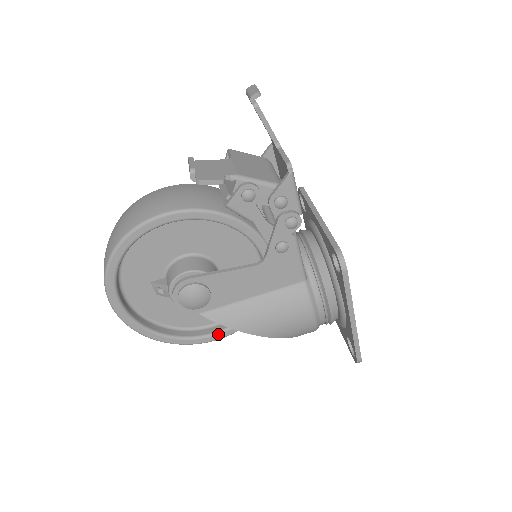
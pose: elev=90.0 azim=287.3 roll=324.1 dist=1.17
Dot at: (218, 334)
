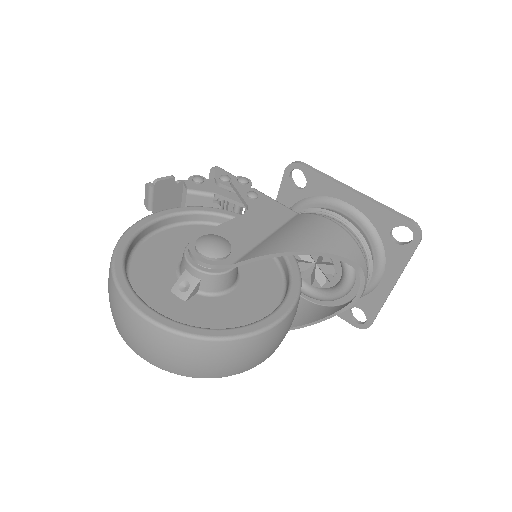
Dot at: (281, 306)
